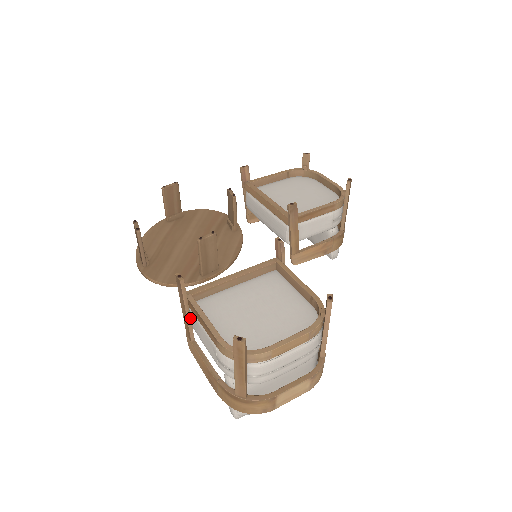
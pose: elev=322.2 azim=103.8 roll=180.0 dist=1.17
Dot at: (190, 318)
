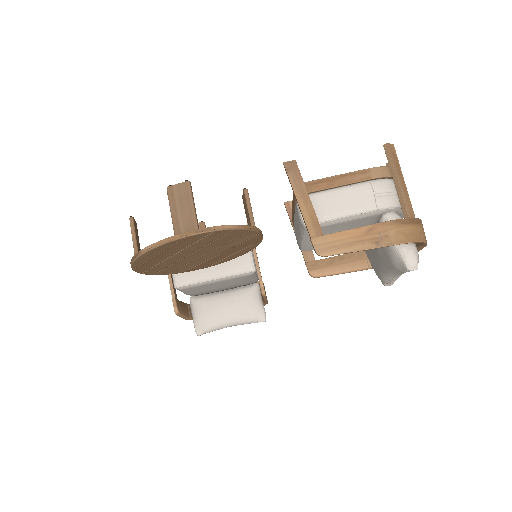
Dot at: (312, 206)
